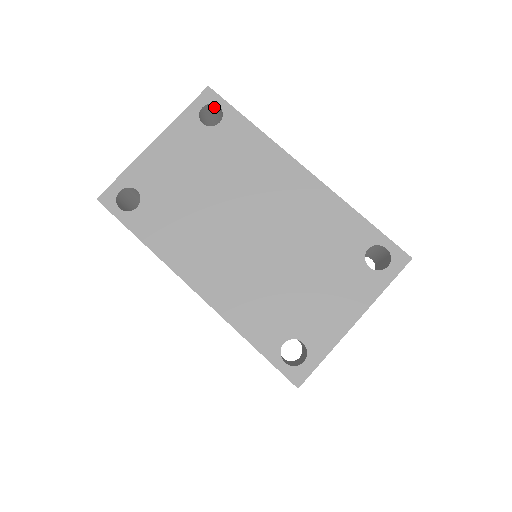
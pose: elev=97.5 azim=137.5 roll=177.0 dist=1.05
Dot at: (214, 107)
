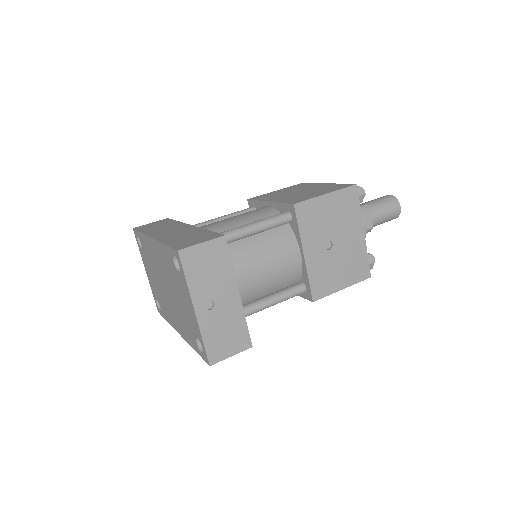
Dot at: occluded
